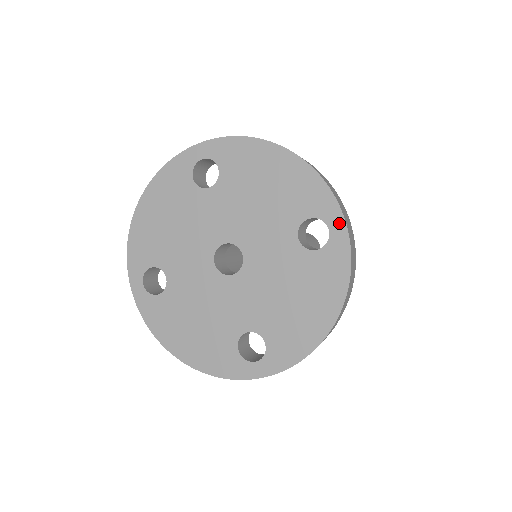
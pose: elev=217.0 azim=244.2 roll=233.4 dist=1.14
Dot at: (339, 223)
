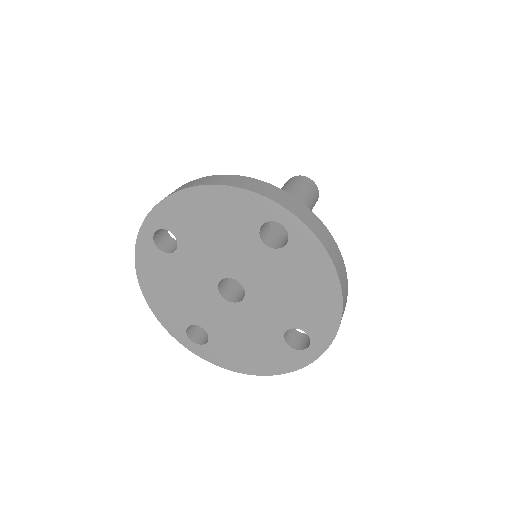
Dot at: (285, 215)
